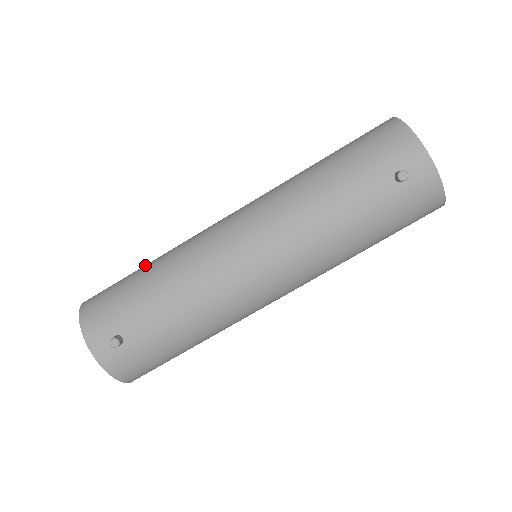
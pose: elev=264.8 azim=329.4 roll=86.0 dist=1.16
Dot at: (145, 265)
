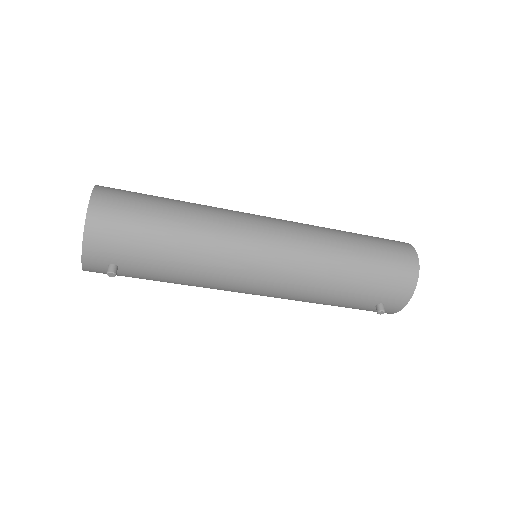
Dot at: (172, 216)
